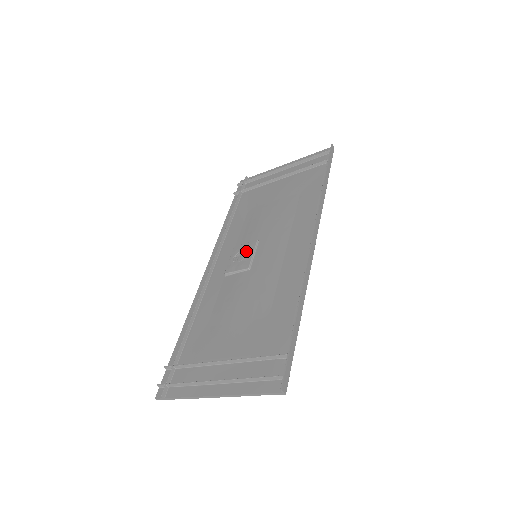
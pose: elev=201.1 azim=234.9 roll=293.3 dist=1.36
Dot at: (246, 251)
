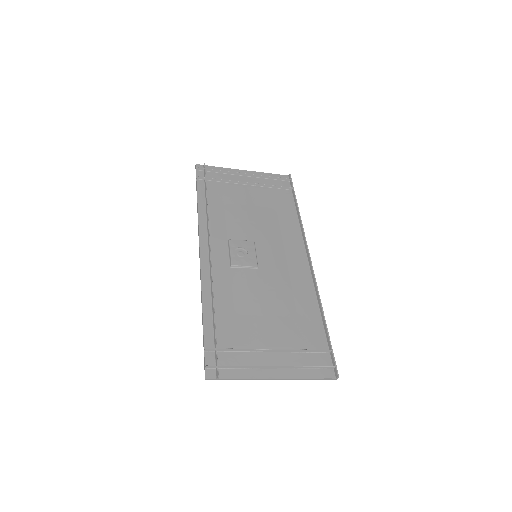
Dot at: (247, 249)
